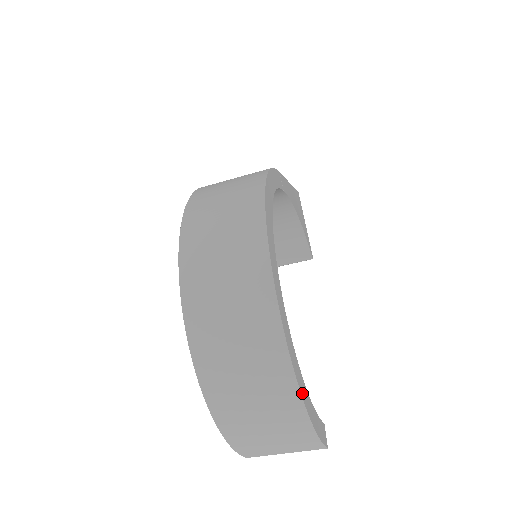
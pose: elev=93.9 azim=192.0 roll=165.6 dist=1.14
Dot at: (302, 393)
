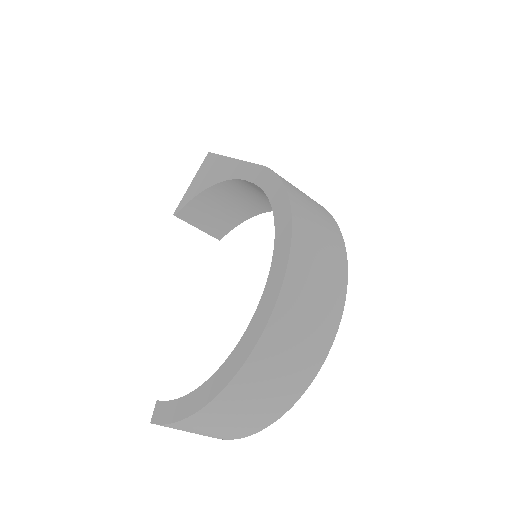
Dot at: (275, 417)
